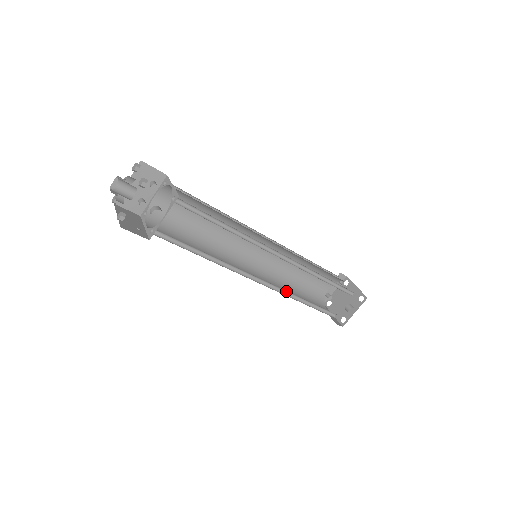
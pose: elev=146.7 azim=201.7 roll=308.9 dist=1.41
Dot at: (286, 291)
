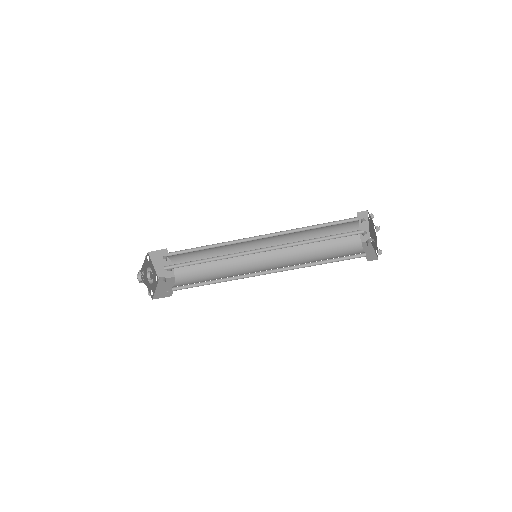
Dot at: (297, 265)
